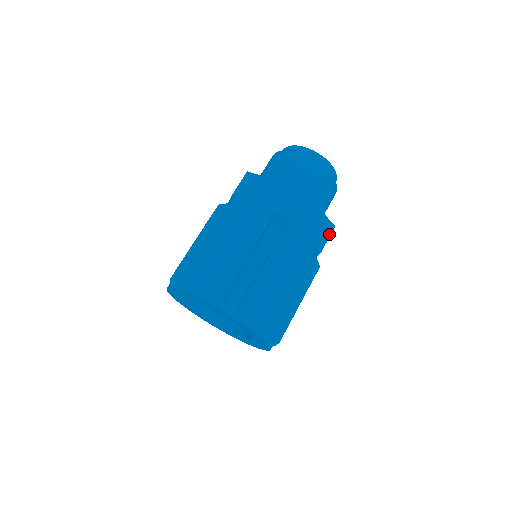
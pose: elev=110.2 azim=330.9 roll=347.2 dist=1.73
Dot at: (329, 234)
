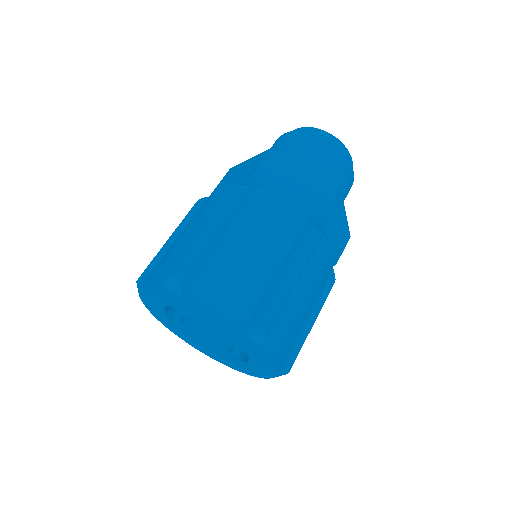
Dot at: (332, 196)
